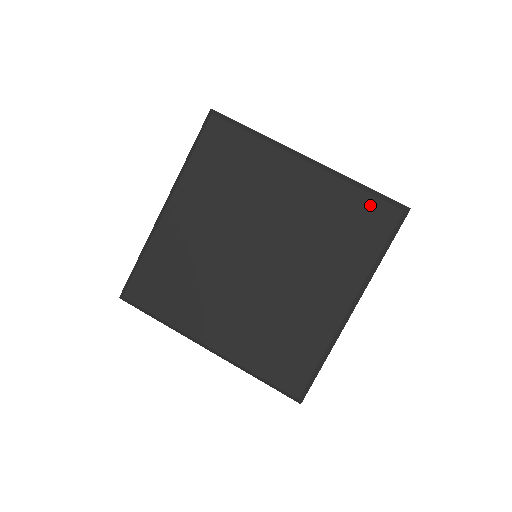
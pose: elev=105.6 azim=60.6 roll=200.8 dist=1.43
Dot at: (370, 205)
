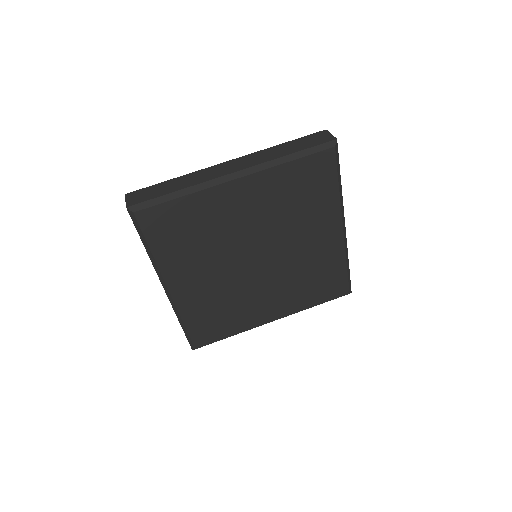
Dot at: (308, 164)
